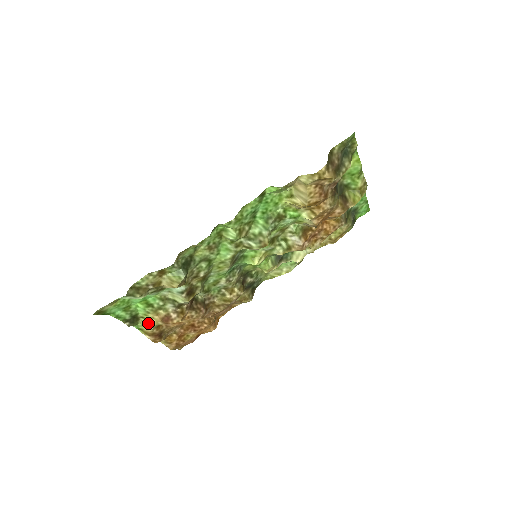
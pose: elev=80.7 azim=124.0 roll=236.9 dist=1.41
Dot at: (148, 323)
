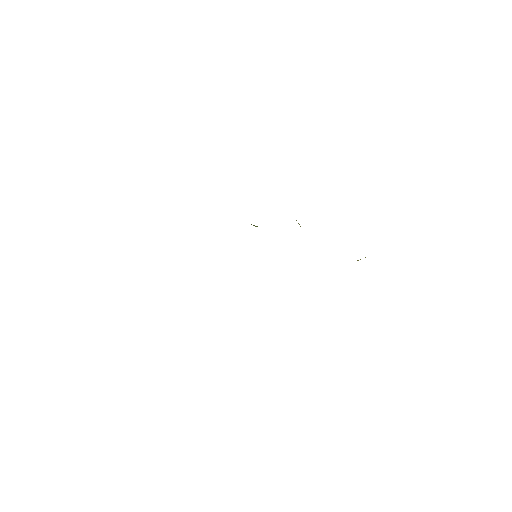
Dot at: occluded
